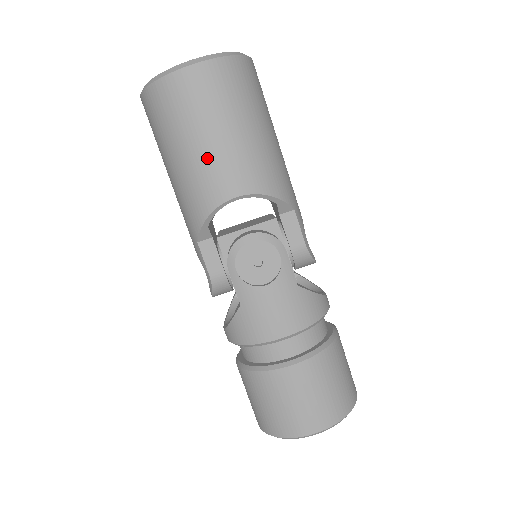
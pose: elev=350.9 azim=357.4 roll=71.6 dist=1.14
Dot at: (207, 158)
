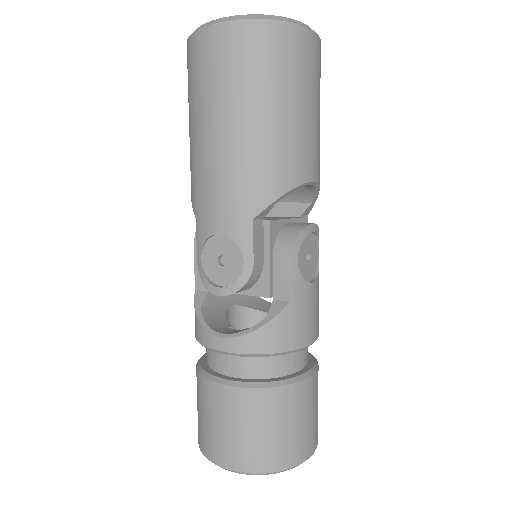
Dot at: (305, 129)
